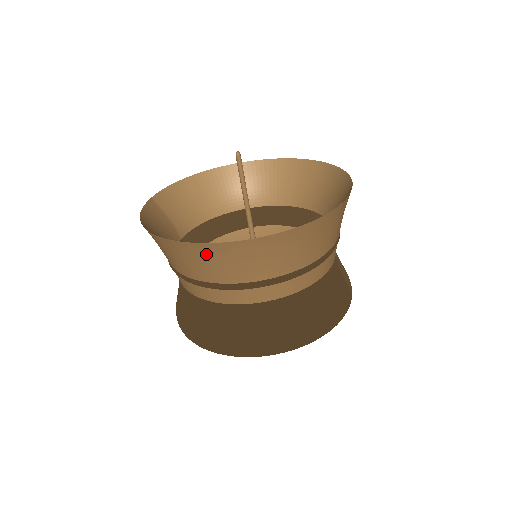
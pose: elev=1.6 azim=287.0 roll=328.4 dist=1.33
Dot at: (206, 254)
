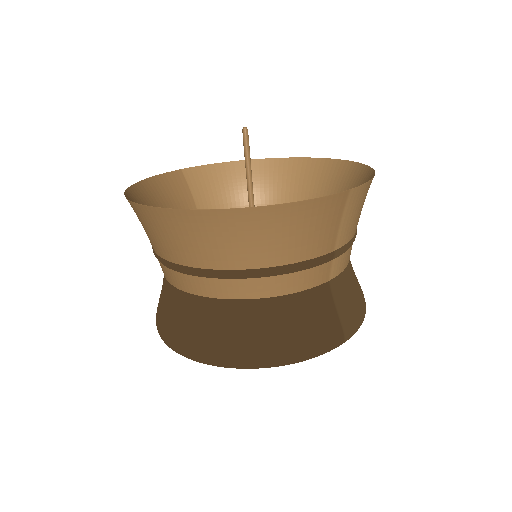
Dot at: (145, 219)
